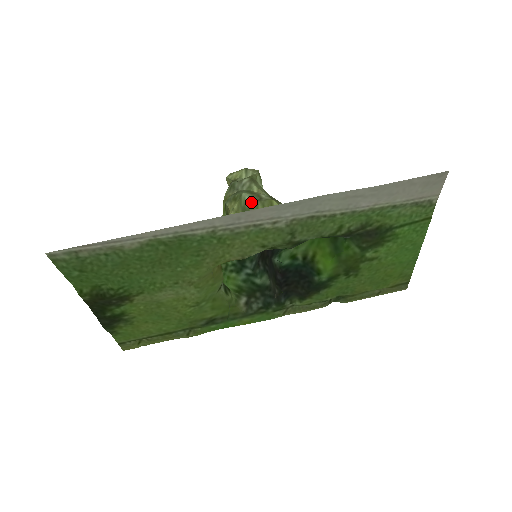
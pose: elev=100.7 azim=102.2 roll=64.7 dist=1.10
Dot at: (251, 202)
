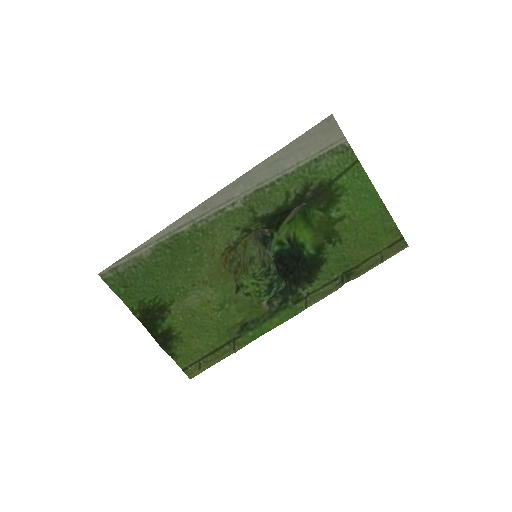
Dot at: occluded
